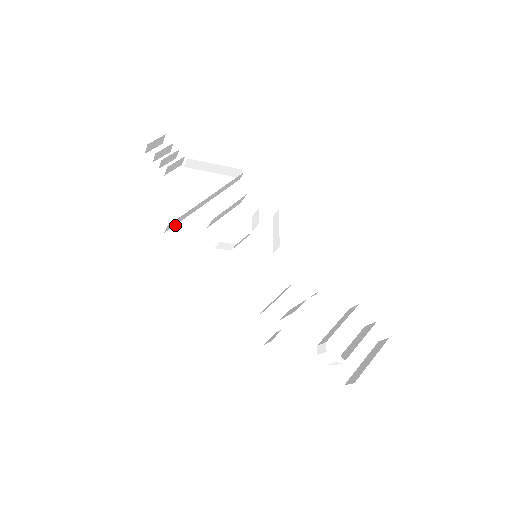
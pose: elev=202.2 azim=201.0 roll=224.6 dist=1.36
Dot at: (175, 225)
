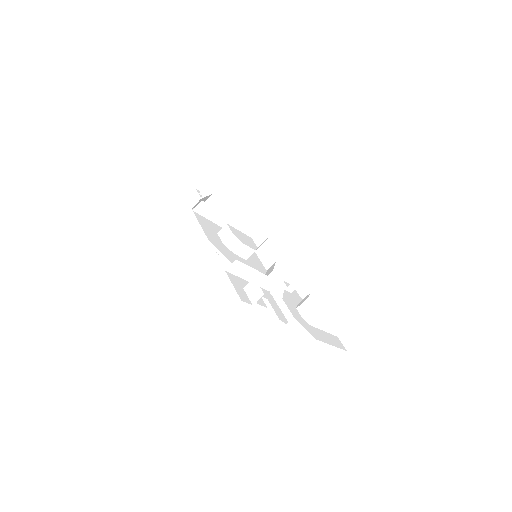
Dot at: (201, 215)
